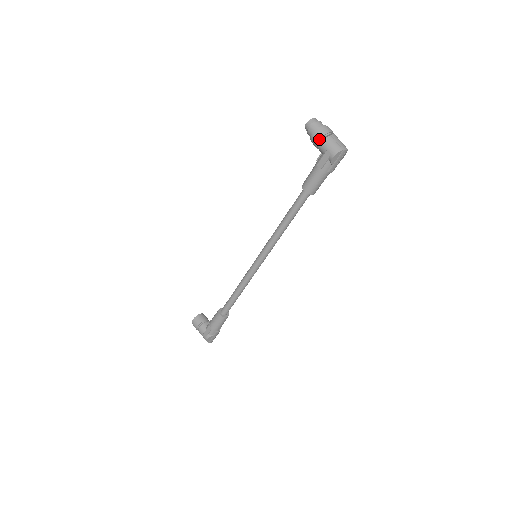
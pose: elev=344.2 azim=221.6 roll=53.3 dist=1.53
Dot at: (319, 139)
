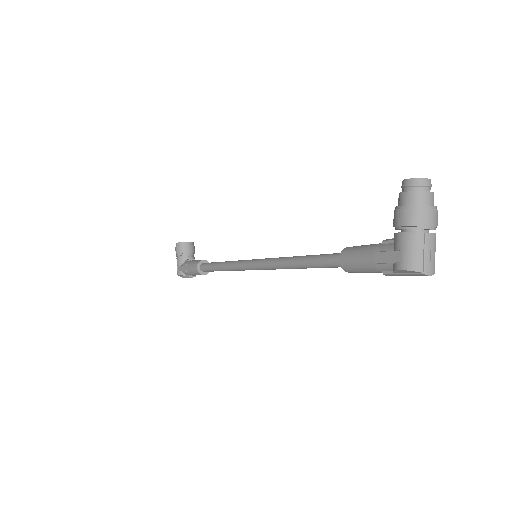
Dot at: (403, 225)
